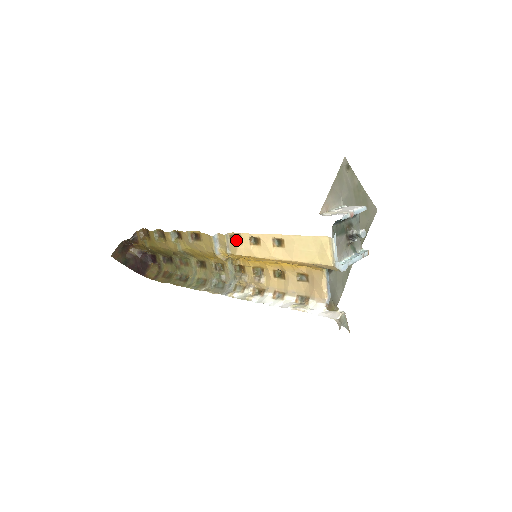
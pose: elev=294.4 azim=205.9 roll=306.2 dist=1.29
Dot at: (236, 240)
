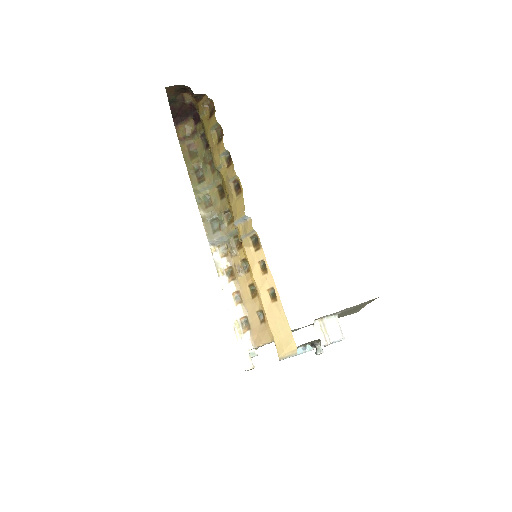
Dot at: (255, 241)
